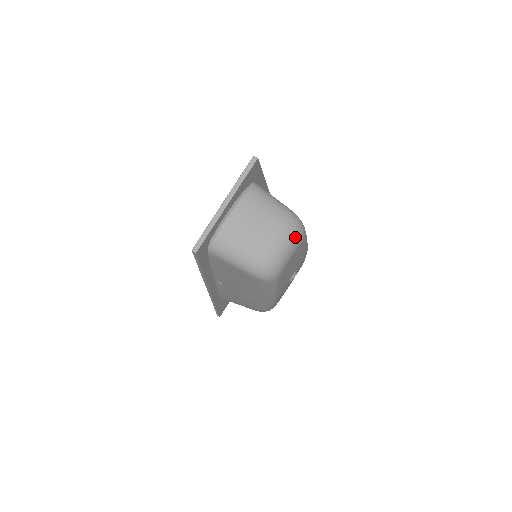
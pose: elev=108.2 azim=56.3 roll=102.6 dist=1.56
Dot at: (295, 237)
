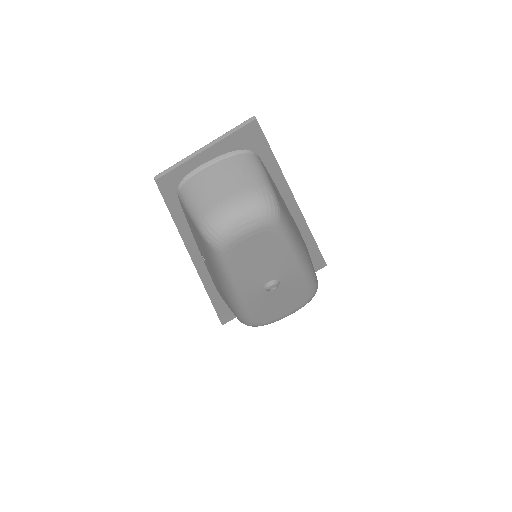
Dot at: (258, 213)
